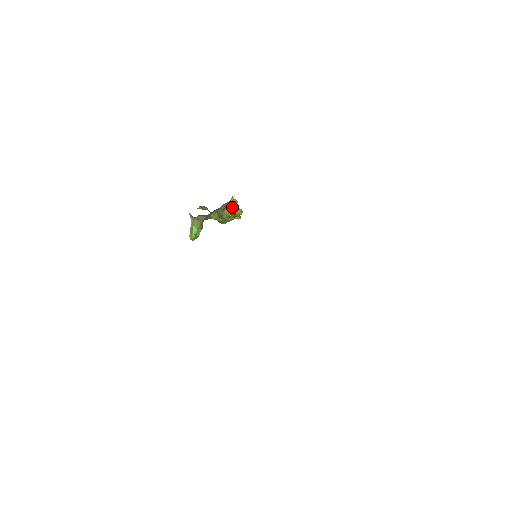
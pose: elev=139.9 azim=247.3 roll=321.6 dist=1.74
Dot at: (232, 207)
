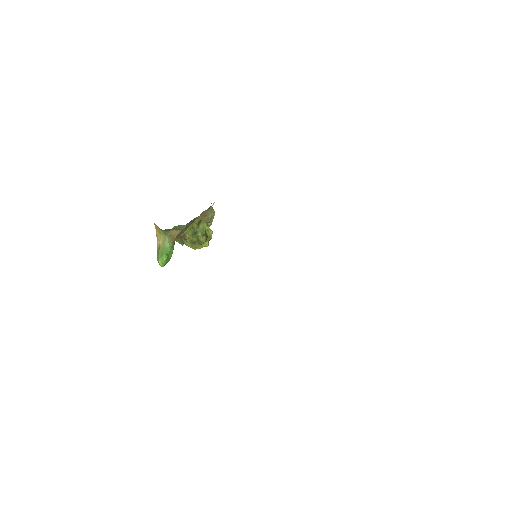
Dot at: (210, 218)
